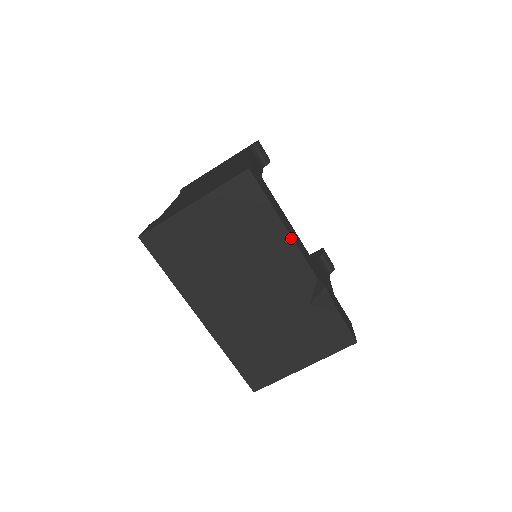
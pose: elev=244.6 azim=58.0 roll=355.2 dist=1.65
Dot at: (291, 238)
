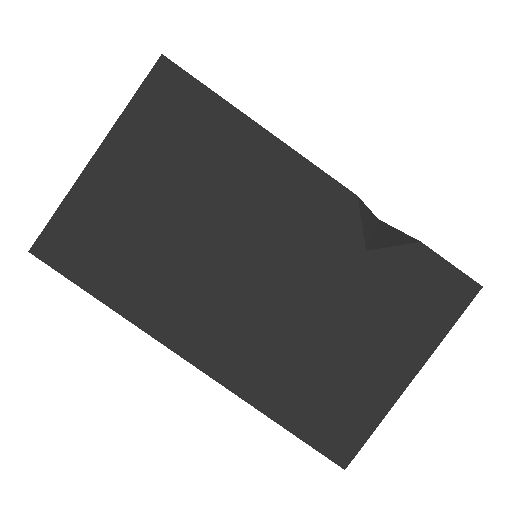
Dot at: (280, 143)
